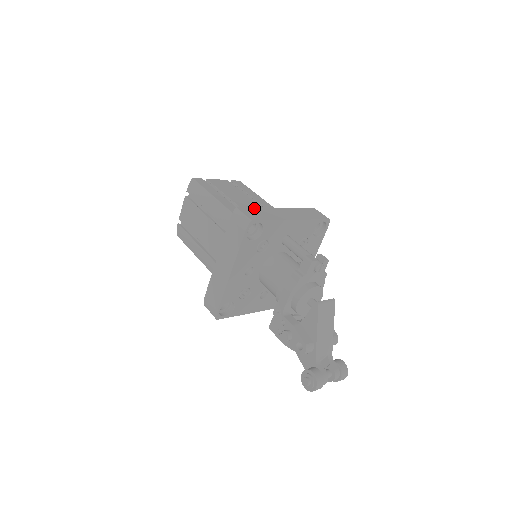
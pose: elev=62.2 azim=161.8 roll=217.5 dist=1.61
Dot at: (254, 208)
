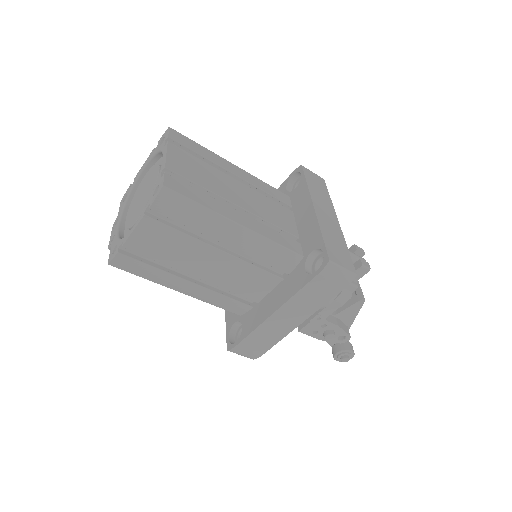
Dot at: (325, 239)
